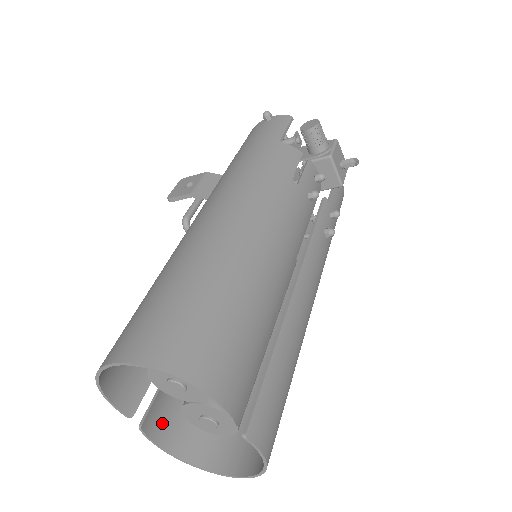
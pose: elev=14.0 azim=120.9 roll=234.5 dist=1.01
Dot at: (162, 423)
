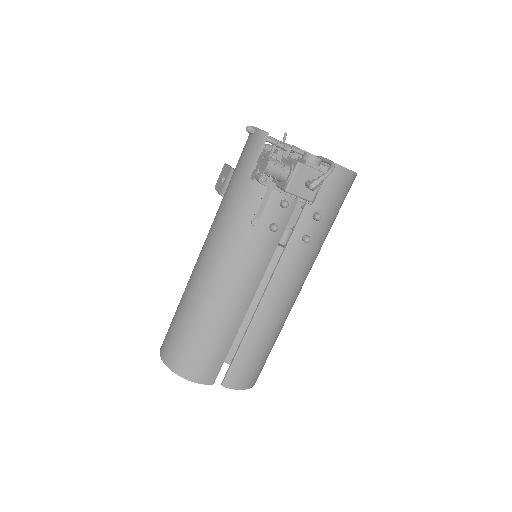
Dot at: occluded
